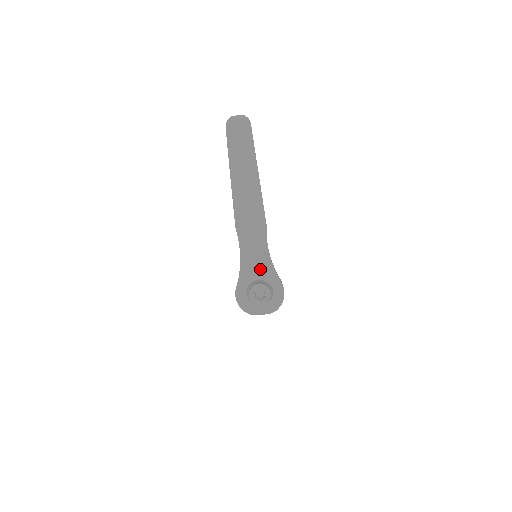
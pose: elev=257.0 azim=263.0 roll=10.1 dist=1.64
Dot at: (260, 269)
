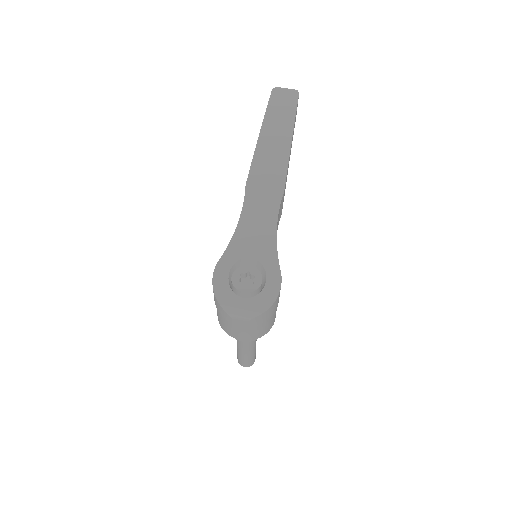
Dot at: (259, 244)
